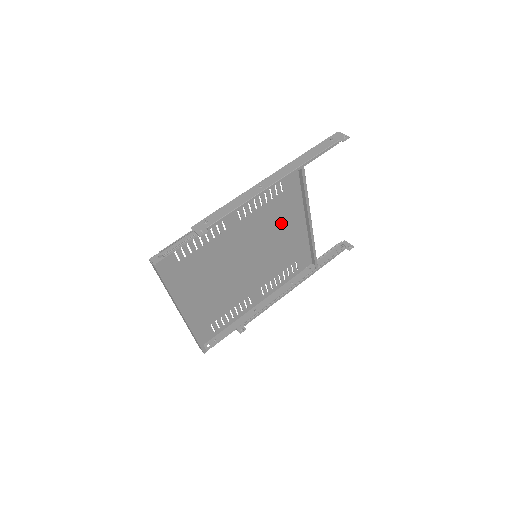
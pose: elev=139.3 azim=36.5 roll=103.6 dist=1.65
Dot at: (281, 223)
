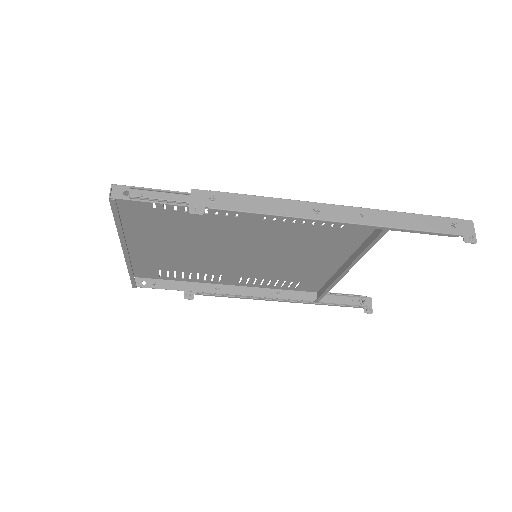
Dot at: (313, 249)
